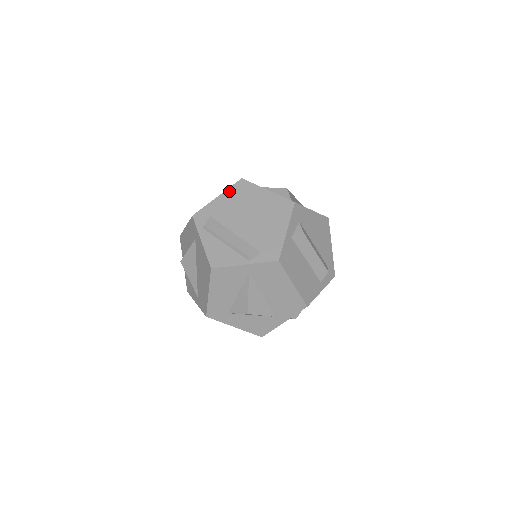
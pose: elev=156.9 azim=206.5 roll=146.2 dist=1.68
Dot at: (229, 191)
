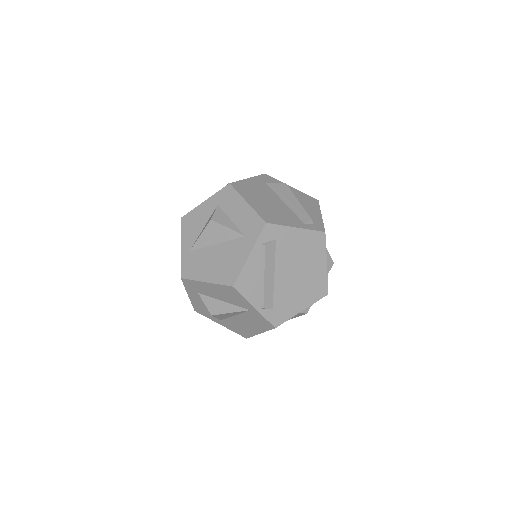
Dot at: (308, 233)
